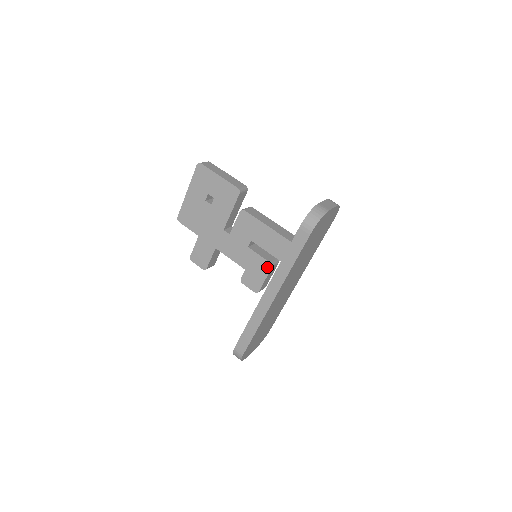
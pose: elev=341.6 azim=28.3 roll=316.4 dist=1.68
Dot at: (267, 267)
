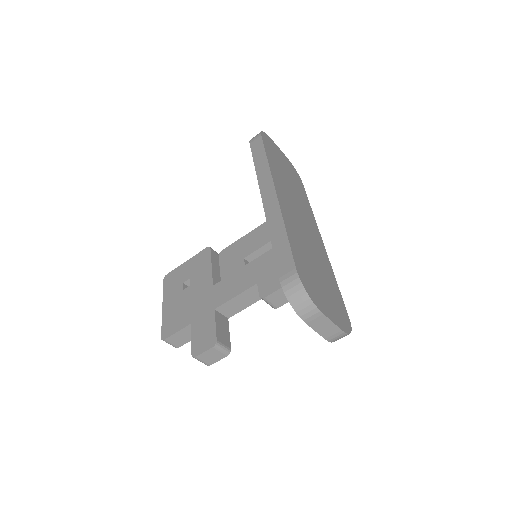
Dot at: occluded
